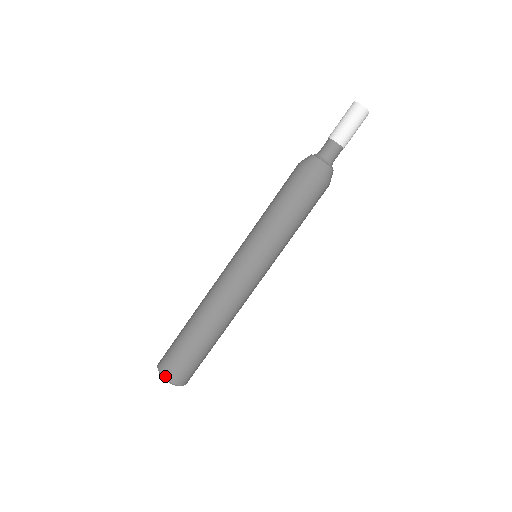
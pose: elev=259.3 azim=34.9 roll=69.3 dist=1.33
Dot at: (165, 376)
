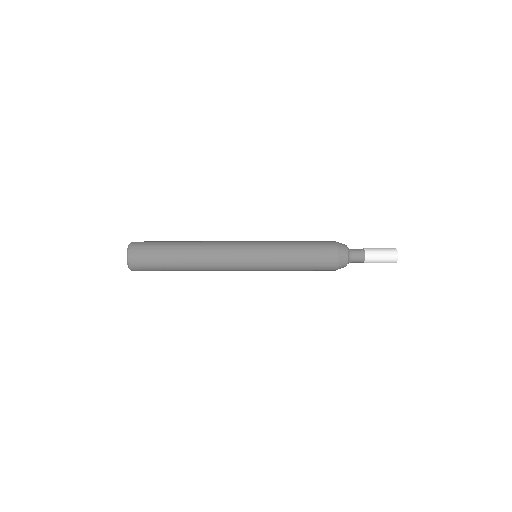
Dot at: (130, 252)
